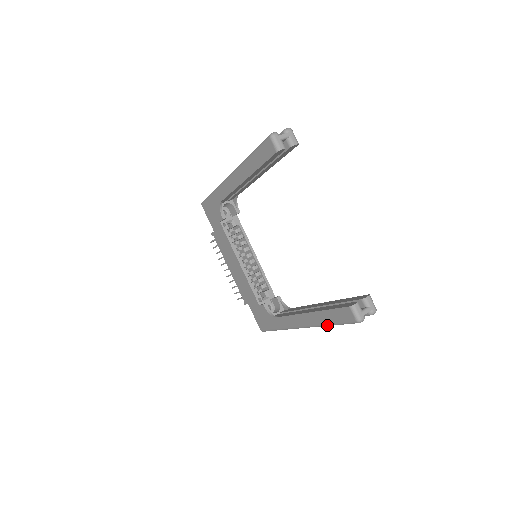
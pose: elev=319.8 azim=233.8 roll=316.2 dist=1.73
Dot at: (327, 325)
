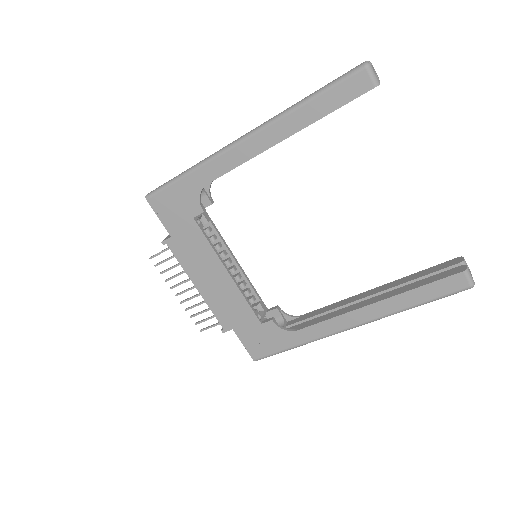
Dot at: occluded
